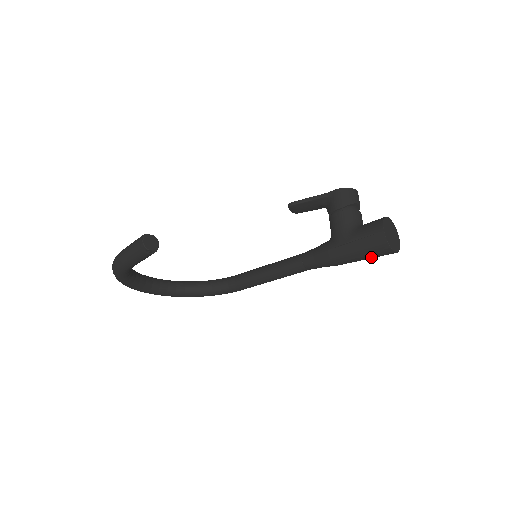
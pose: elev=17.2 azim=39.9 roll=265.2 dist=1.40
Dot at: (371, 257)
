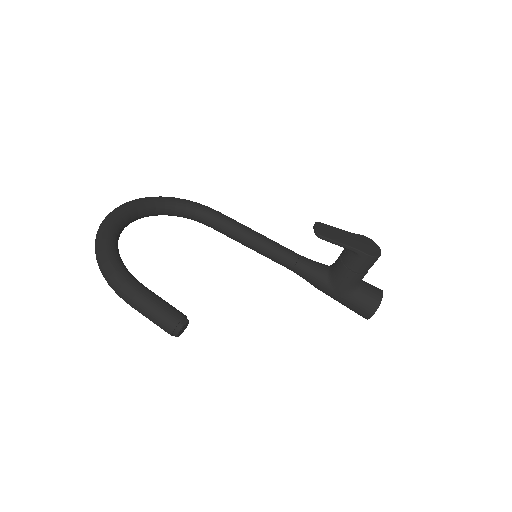
Dot at: occluded
